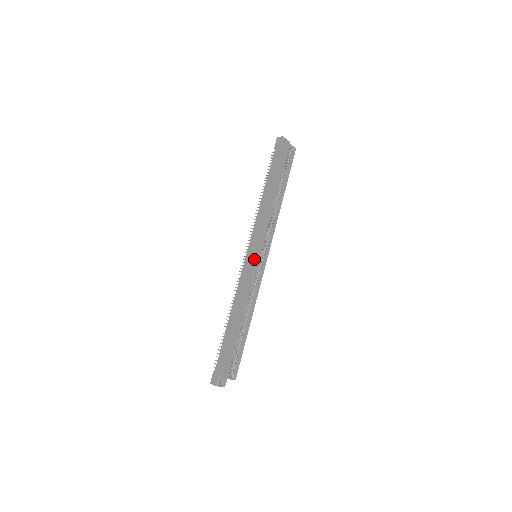
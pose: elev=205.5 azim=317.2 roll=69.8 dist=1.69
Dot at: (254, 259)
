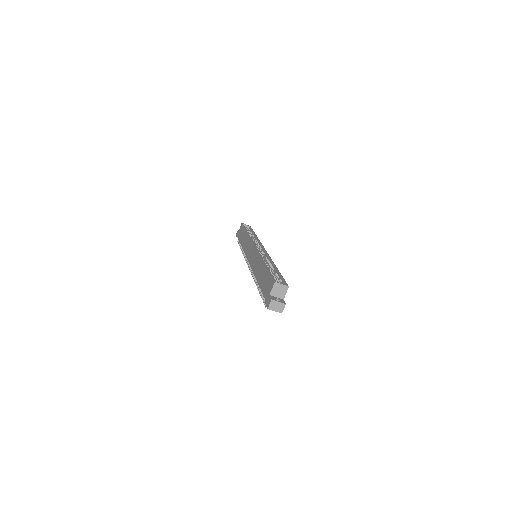
Dot at: (253, 250)
